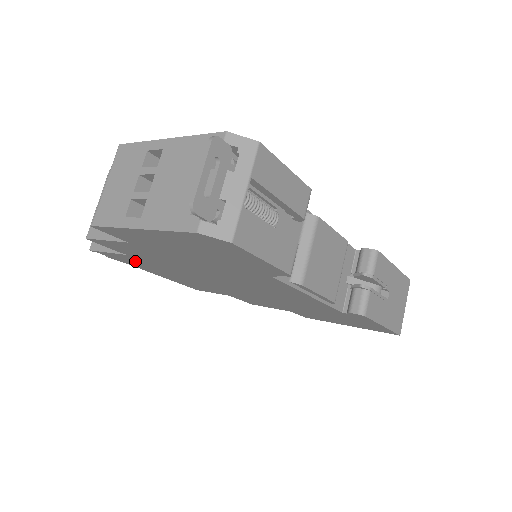
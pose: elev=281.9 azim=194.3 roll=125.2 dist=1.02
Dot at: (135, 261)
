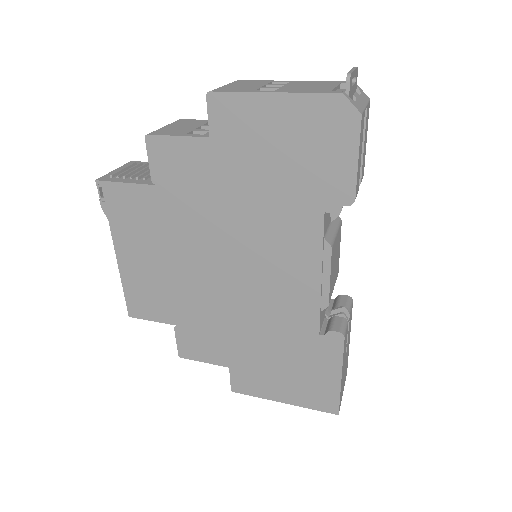
Dot at: (139, 208)
